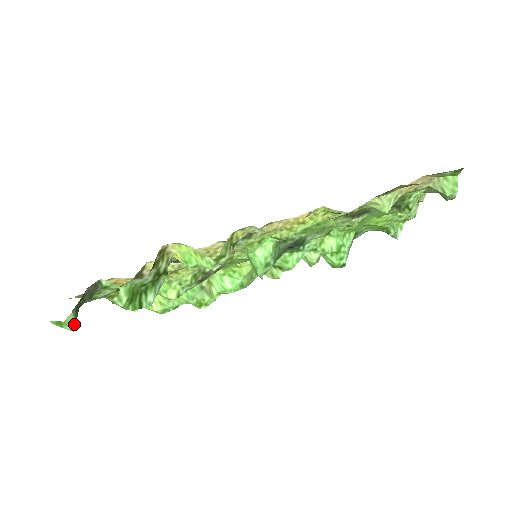
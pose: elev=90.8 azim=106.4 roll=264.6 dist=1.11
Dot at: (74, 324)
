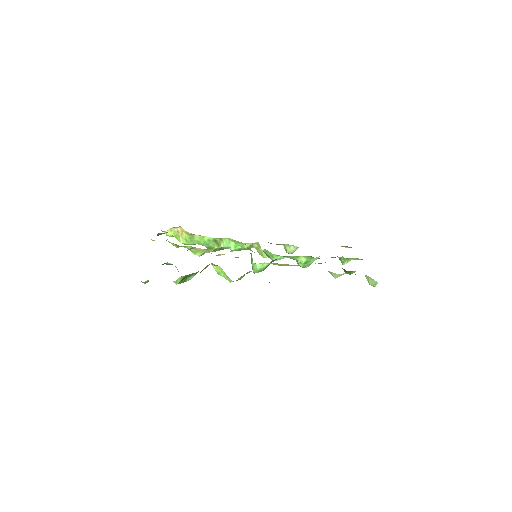
Dot at: (147, 282)
